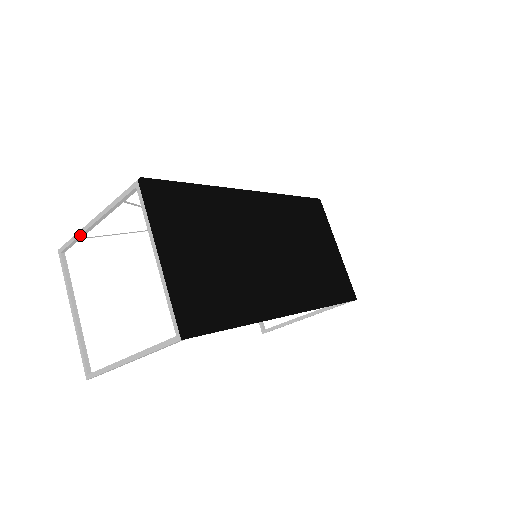
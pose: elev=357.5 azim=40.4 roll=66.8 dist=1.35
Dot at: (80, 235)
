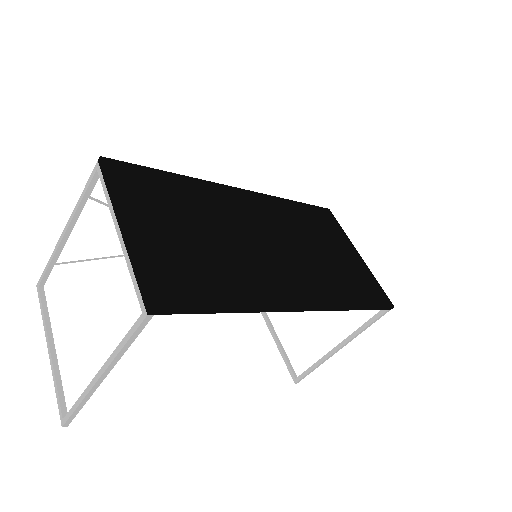
Dot at: (54, 255)
